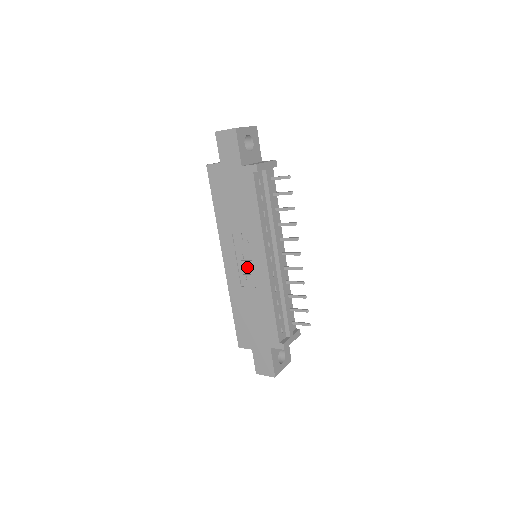
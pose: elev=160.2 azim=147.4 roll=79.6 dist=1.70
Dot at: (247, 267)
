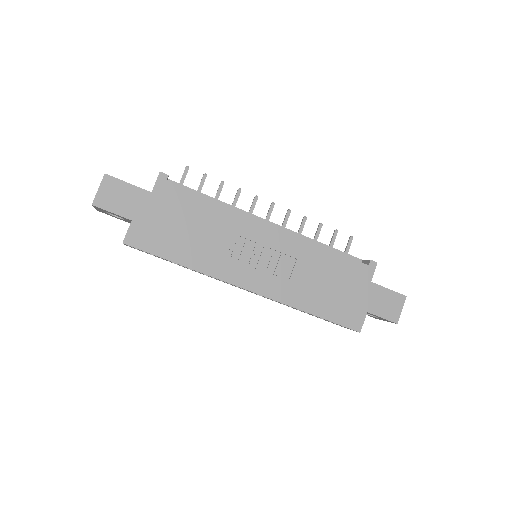
Dot at: (268, 259)
